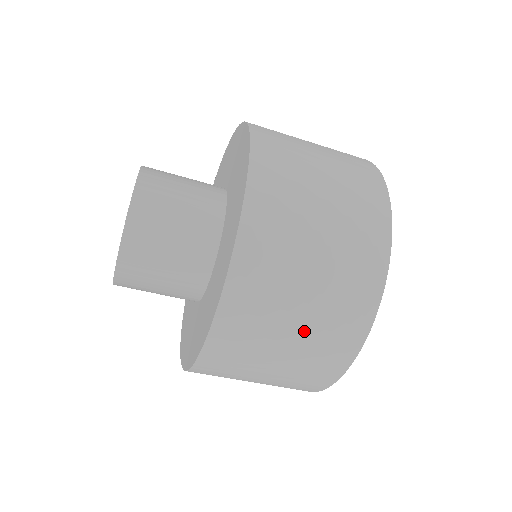
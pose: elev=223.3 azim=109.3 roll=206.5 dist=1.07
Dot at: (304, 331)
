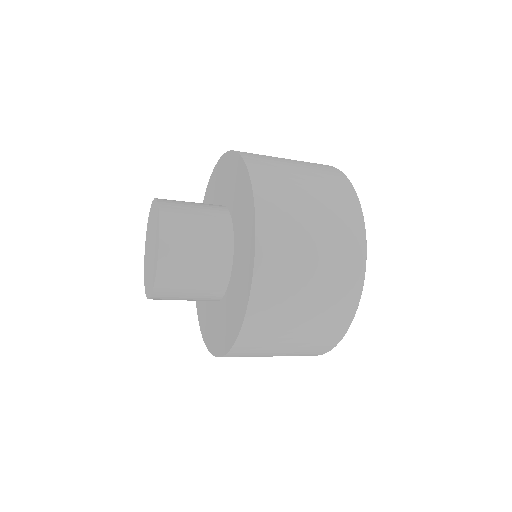
Dot at: (282, 355)
